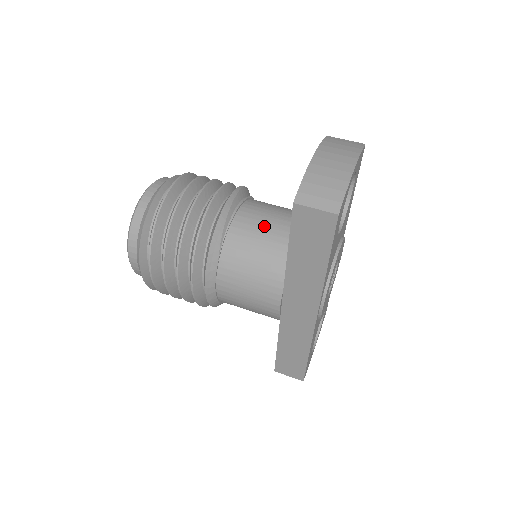
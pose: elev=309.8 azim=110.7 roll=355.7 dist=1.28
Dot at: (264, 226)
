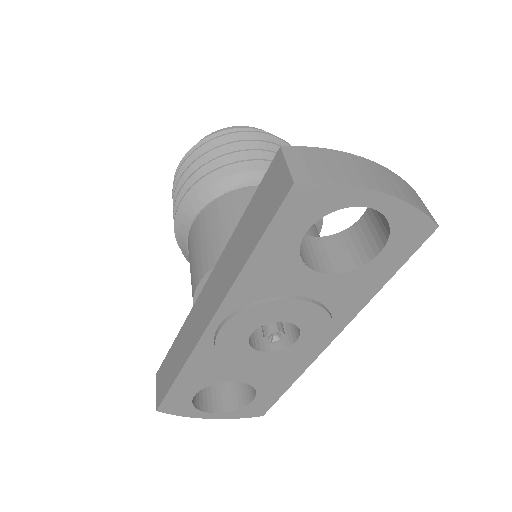
Dot at: occluded
